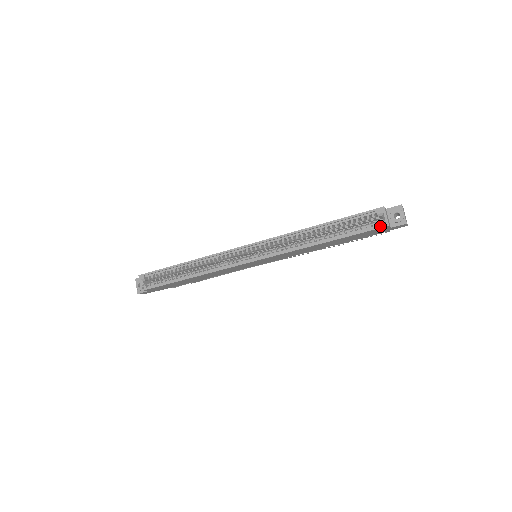
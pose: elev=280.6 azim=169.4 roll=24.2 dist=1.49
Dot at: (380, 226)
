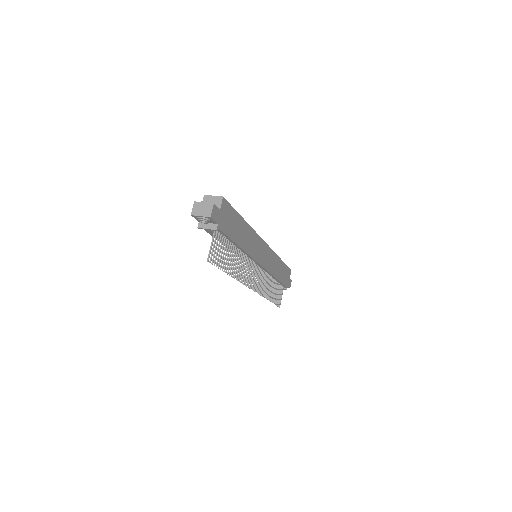
Dot at: (289, 269)
